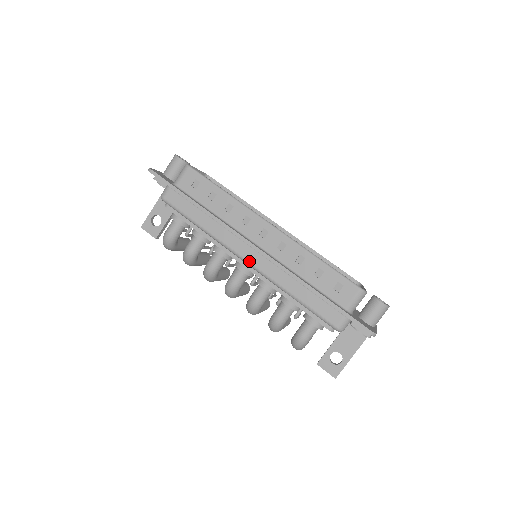
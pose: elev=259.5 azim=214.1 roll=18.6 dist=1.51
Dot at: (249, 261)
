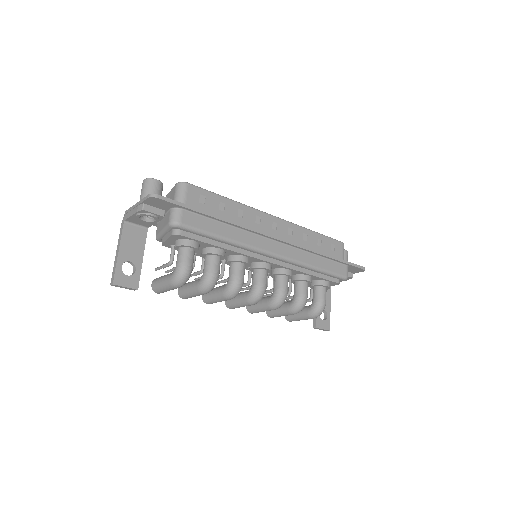
Dot at: (278, 254)
